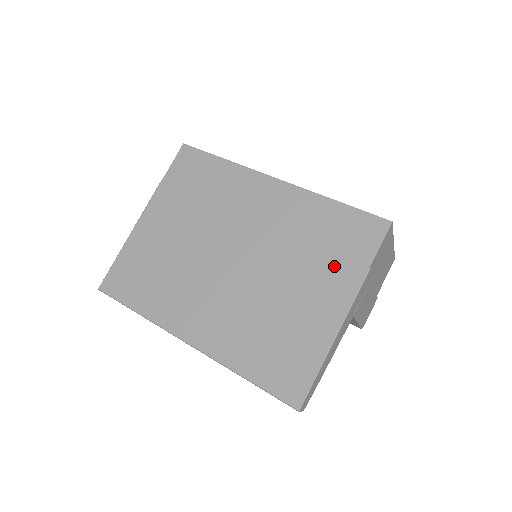
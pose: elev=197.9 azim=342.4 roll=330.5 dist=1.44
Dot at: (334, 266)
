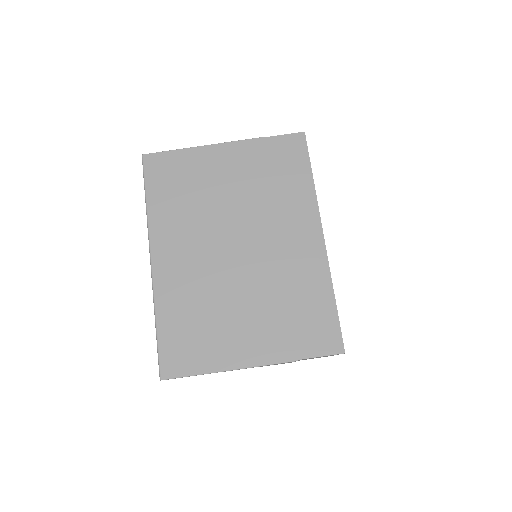
Dot at: (282, 332)
